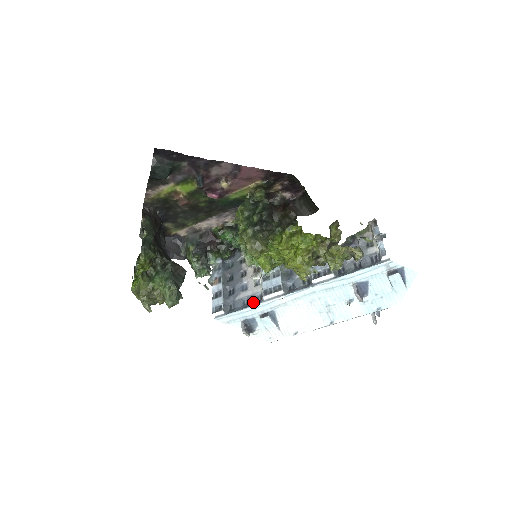
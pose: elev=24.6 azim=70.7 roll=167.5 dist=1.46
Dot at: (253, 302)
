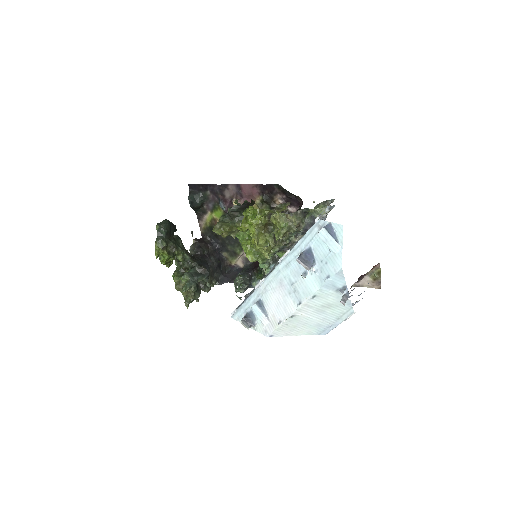
Dot at: occluded
